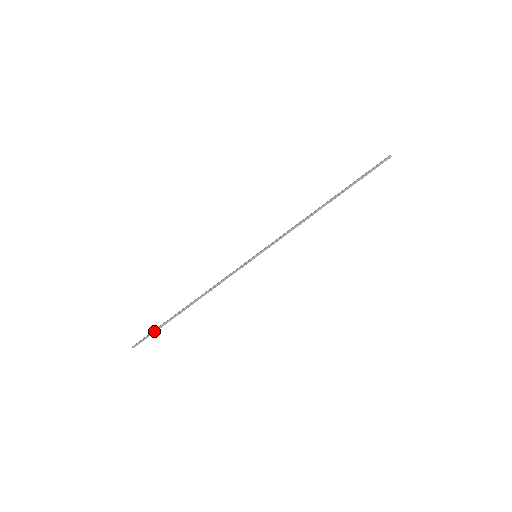
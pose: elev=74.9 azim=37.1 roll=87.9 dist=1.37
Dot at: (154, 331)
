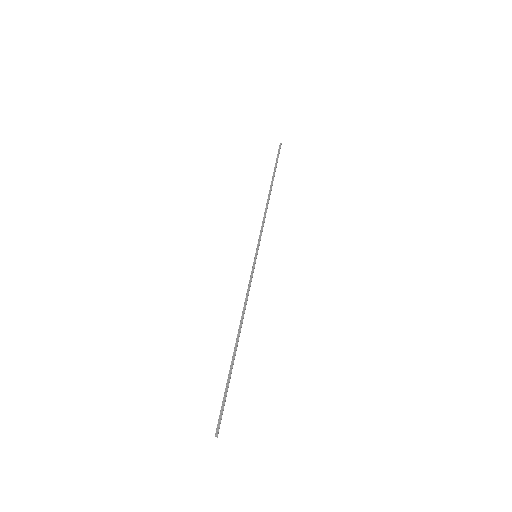
Dot at: (224, 395)
